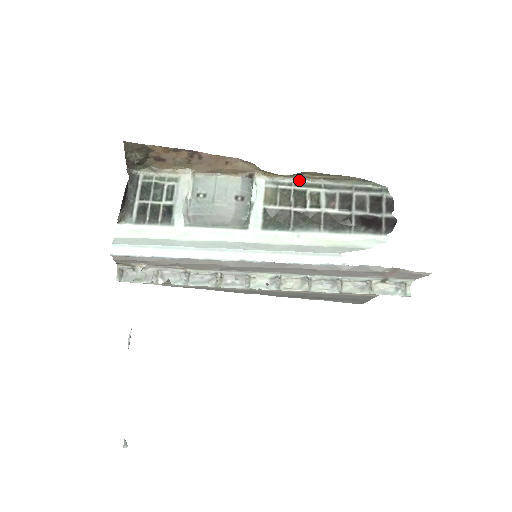
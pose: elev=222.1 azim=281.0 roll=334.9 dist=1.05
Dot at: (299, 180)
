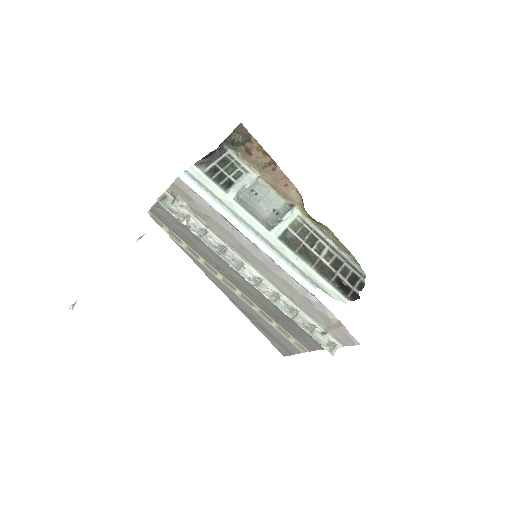
Dot at: (318, 230)
